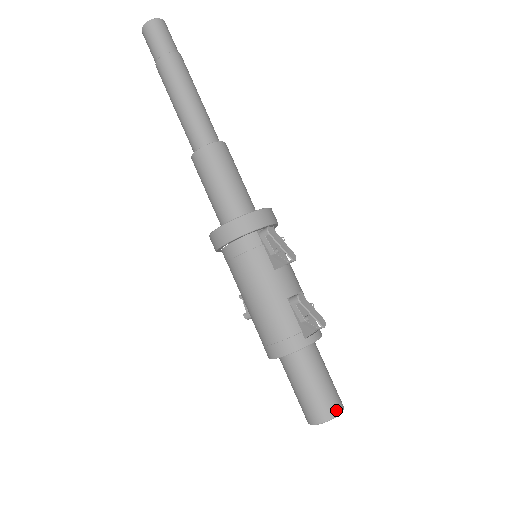
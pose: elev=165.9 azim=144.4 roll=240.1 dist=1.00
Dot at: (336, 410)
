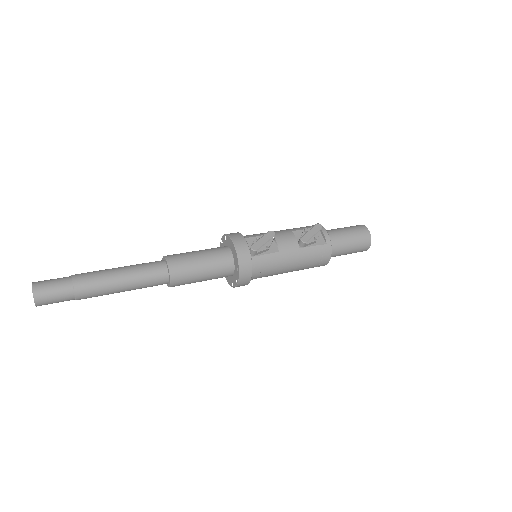
Dot at: (367, 234)
